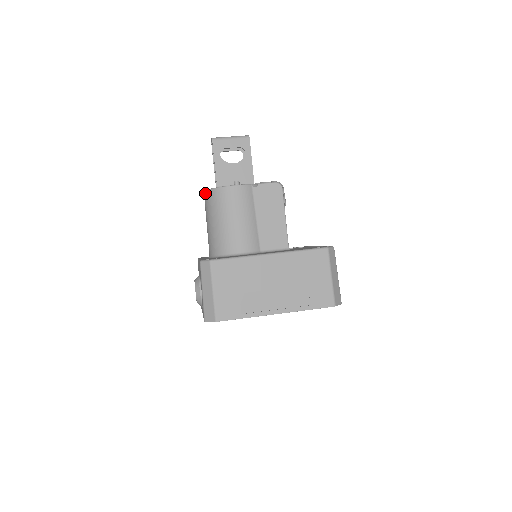
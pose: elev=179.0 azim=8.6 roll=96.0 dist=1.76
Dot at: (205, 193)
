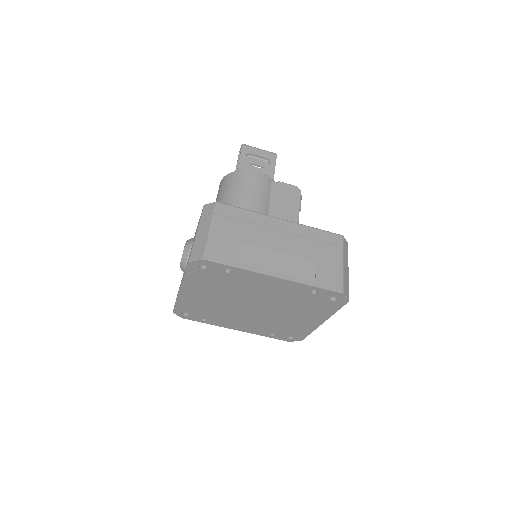
Dot at: (222, 179)
